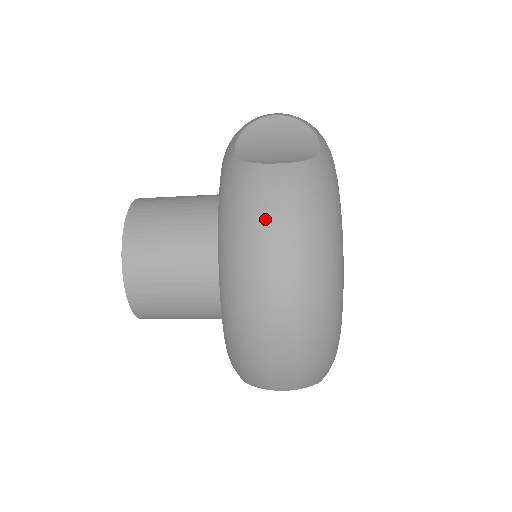
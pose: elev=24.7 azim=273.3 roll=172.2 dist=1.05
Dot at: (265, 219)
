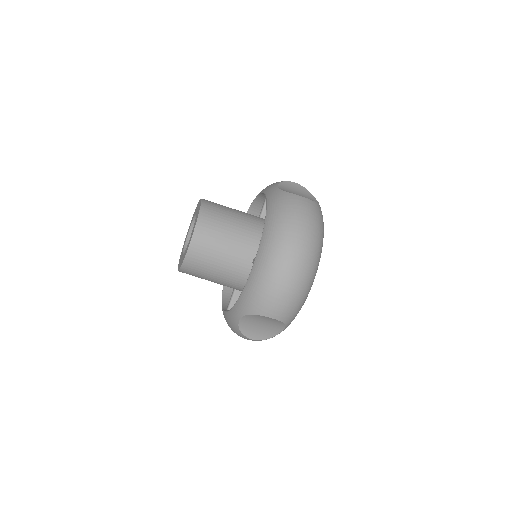
Dot at: (298, 217)
